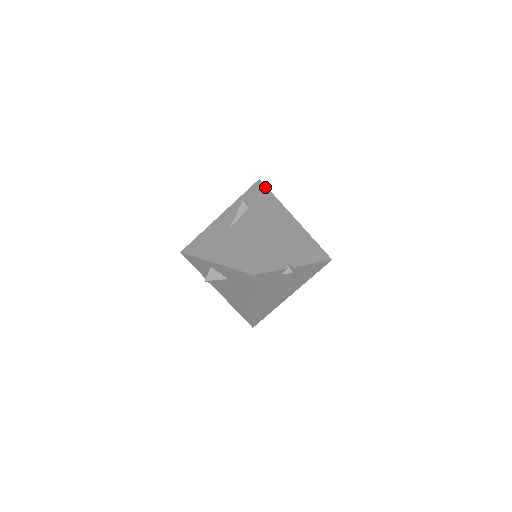
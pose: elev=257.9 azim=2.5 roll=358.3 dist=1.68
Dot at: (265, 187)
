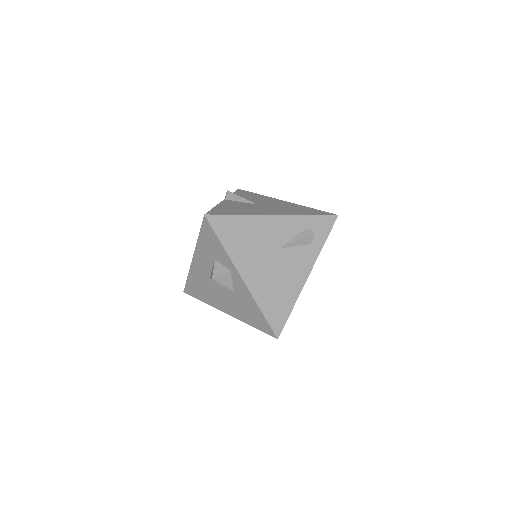
Dot at: occluded
